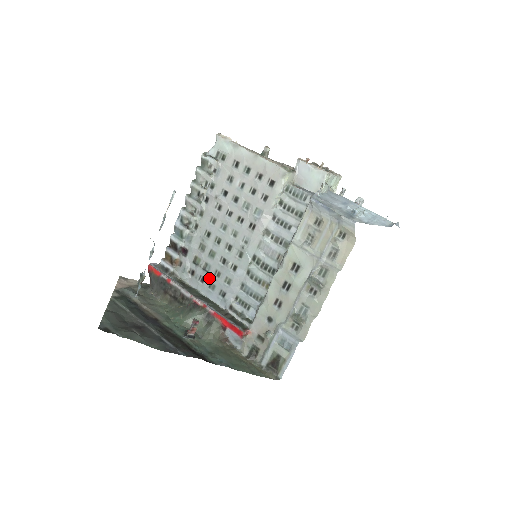
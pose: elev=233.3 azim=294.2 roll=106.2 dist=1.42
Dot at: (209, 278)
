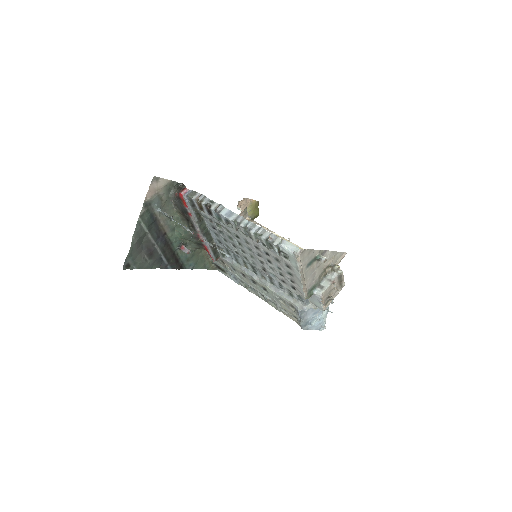
Dot at: (218, 234)
